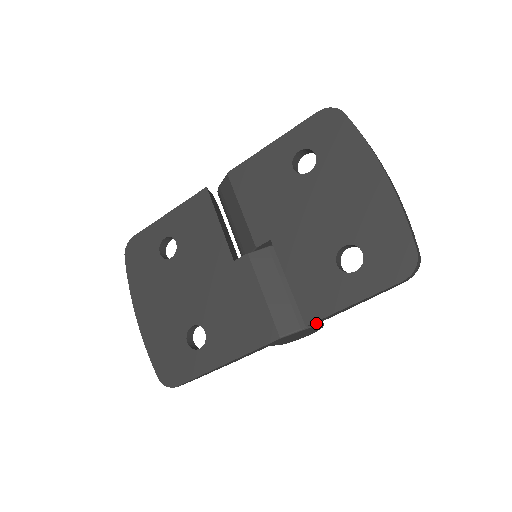
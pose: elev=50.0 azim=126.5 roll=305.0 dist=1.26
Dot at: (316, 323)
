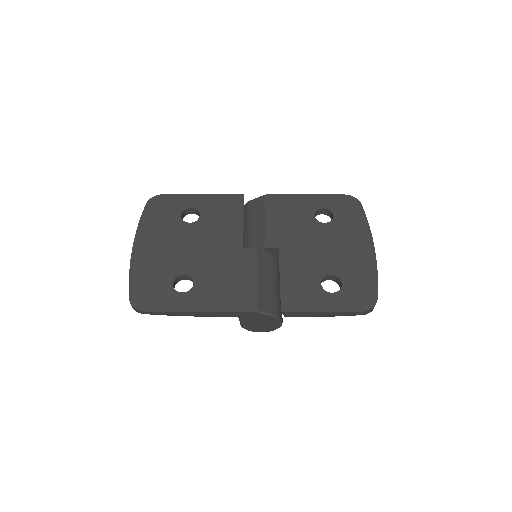
Dot at: (287, 315)
